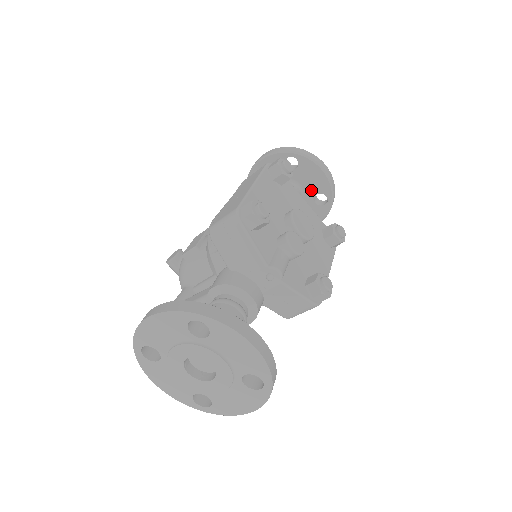
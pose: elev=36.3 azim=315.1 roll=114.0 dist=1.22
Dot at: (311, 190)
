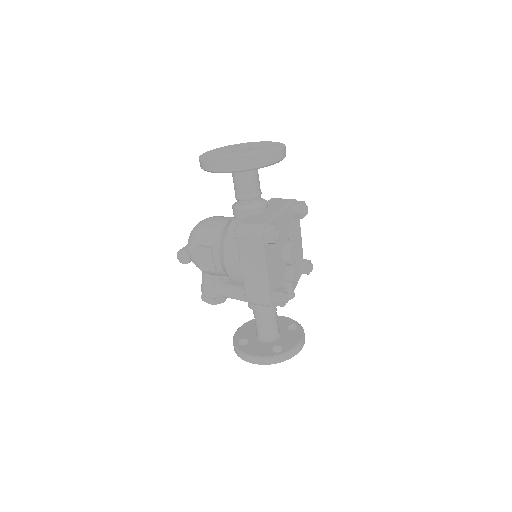
Dot at: occluded
